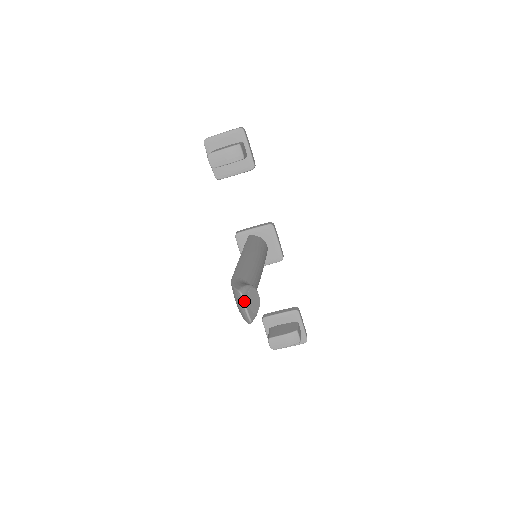
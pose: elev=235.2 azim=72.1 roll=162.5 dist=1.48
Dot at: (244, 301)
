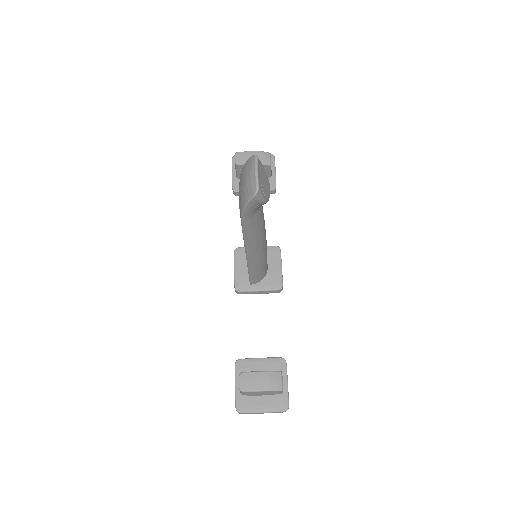
Dot at: (257, 162)
